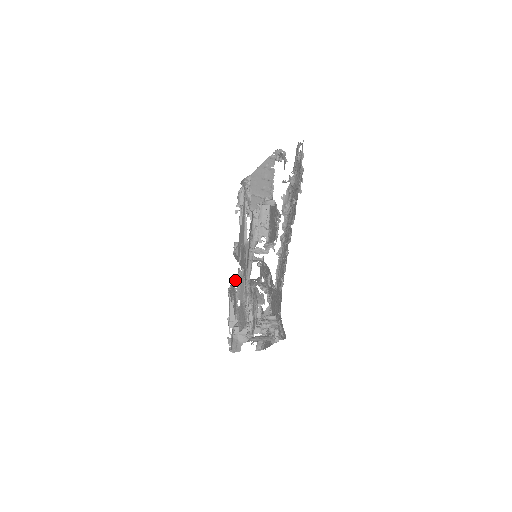
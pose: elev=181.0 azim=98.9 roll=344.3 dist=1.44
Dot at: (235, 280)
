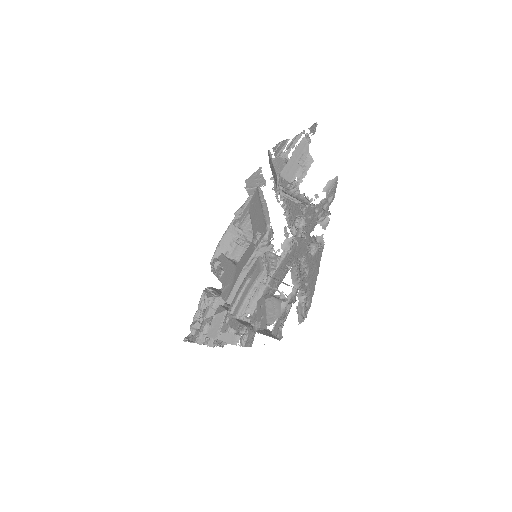
Dot at: occluded
